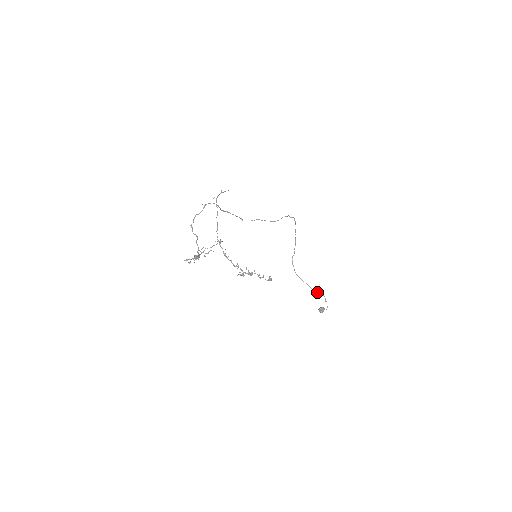
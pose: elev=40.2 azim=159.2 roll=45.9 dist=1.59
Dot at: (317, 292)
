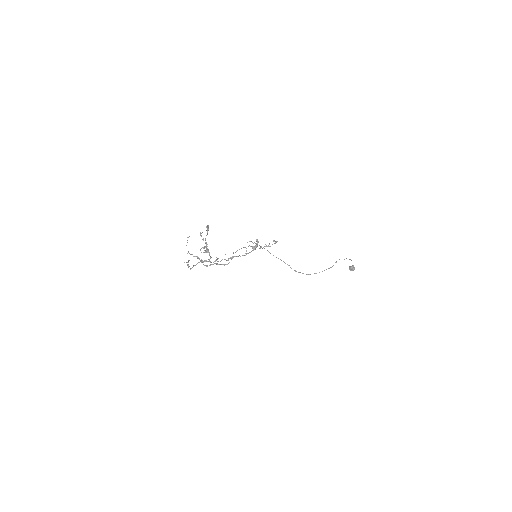
Dot at: occluded
